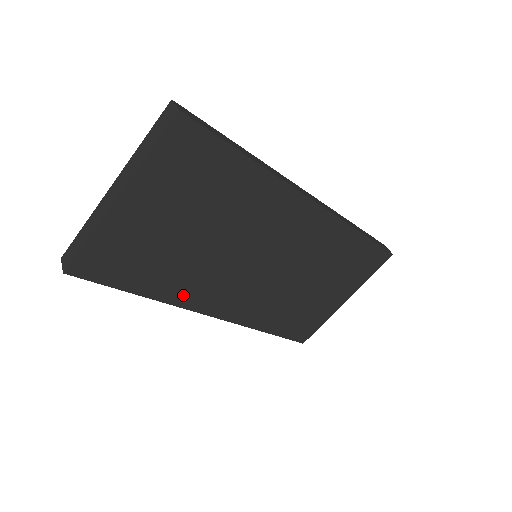
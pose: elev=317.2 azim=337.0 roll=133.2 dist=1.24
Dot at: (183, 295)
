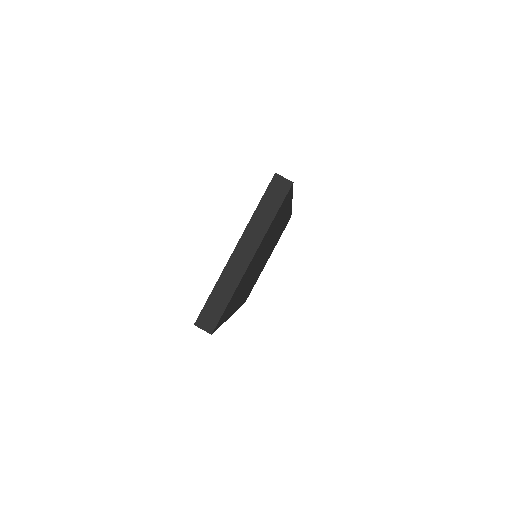
Dot at: occluded
